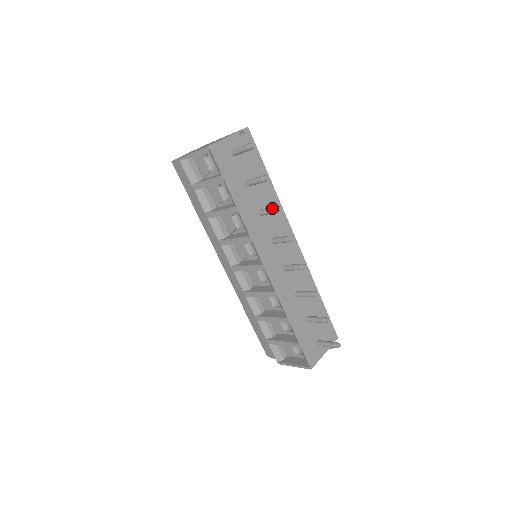
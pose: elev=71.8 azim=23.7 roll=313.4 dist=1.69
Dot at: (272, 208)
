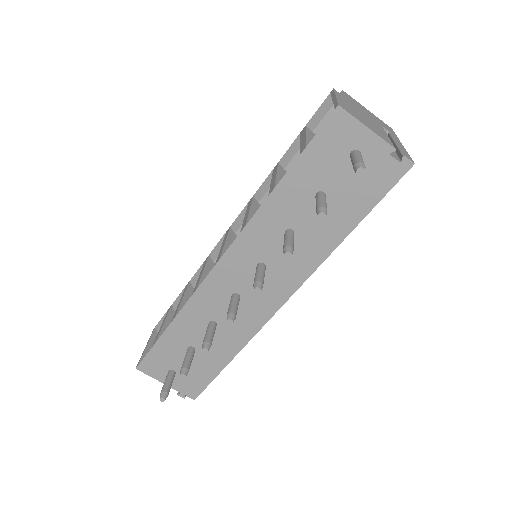
Dot at: (289, 243)
